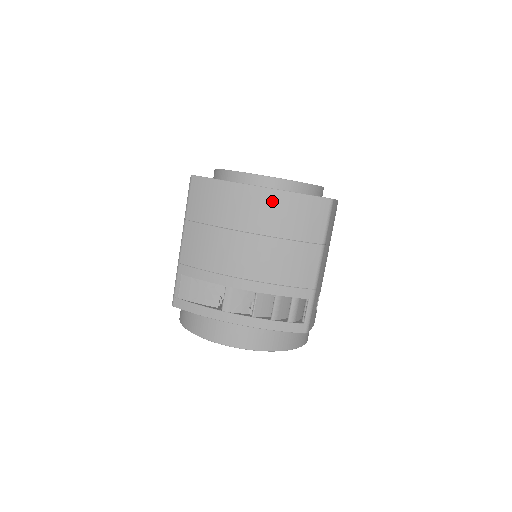
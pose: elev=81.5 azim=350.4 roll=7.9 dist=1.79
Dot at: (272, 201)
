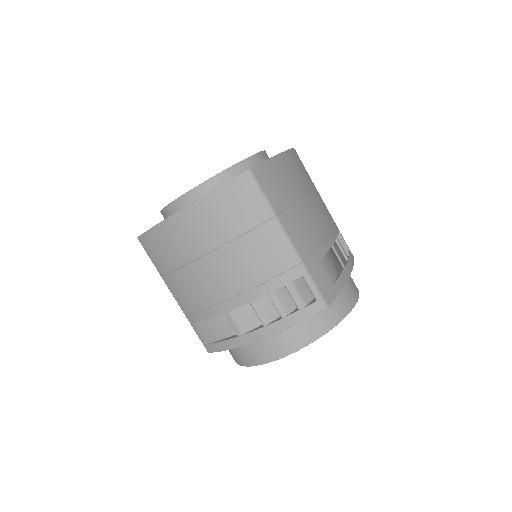
Dot at: (197, 215)
